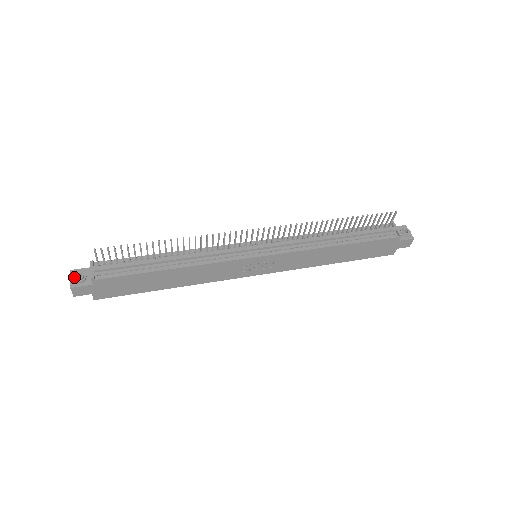
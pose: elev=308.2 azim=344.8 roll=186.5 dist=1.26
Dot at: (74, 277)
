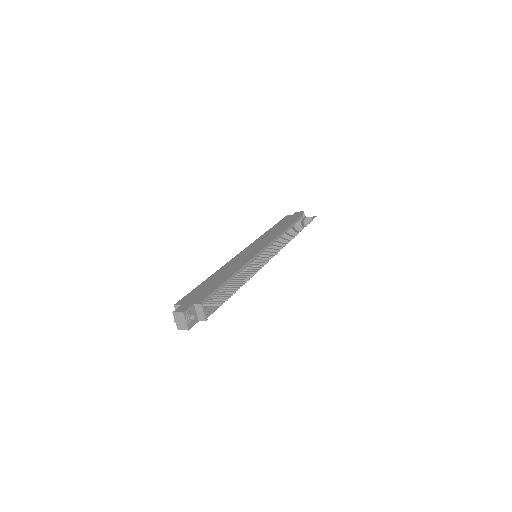
Dot at: (191, 321)
